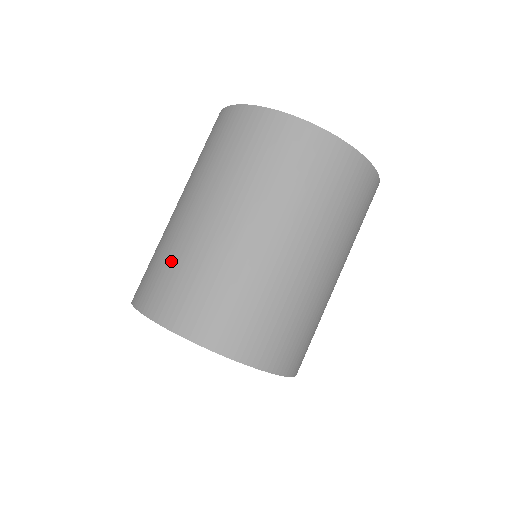
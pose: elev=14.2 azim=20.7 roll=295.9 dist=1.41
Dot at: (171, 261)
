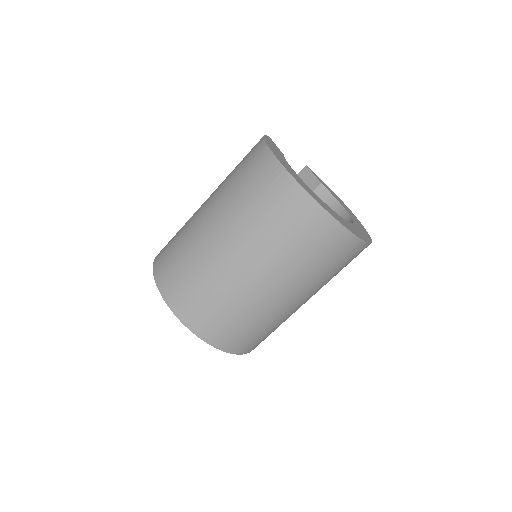
Dot at: (179, 240)
